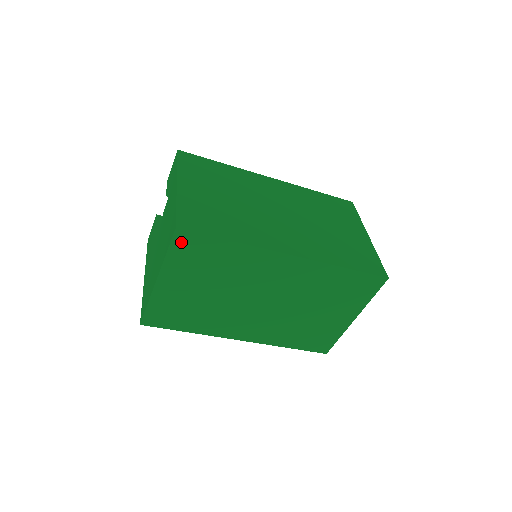
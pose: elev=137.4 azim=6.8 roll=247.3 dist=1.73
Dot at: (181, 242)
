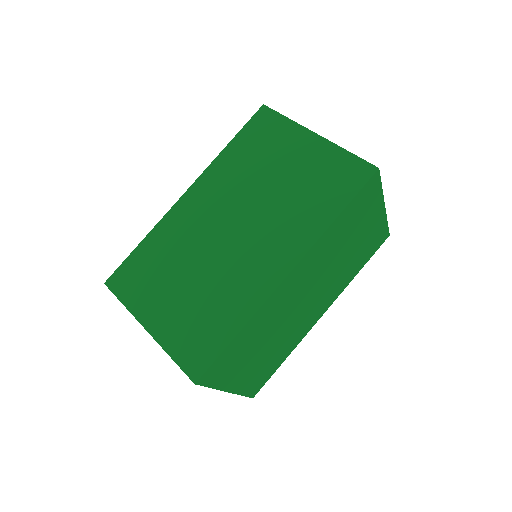
Dot at: (210, 377)
